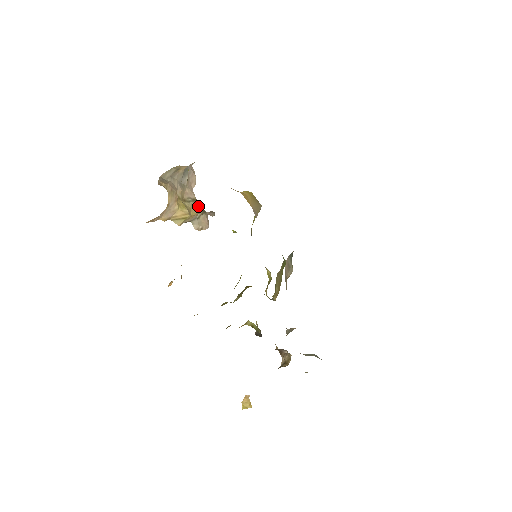
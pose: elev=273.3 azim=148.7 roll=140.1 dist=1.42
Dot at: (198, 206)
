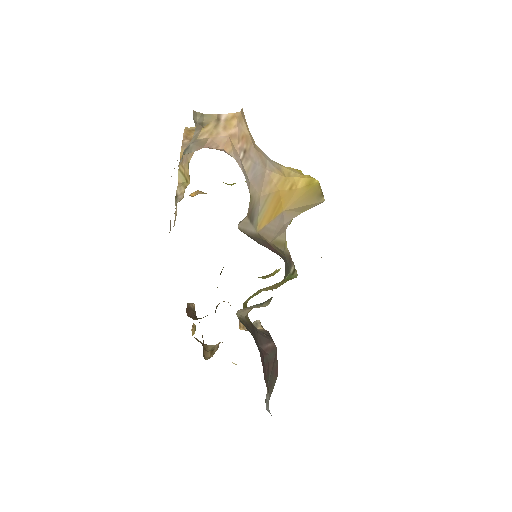
Dot at: occluded
